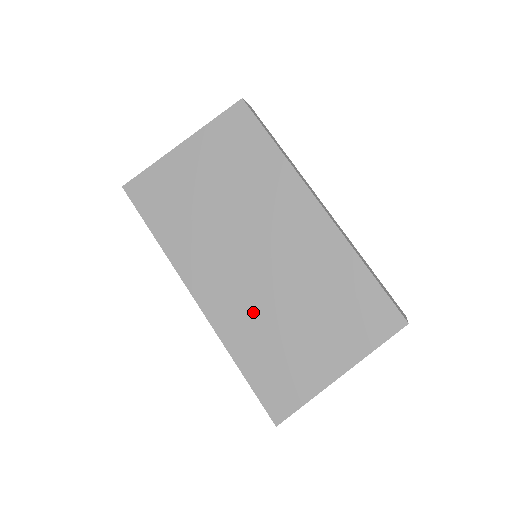
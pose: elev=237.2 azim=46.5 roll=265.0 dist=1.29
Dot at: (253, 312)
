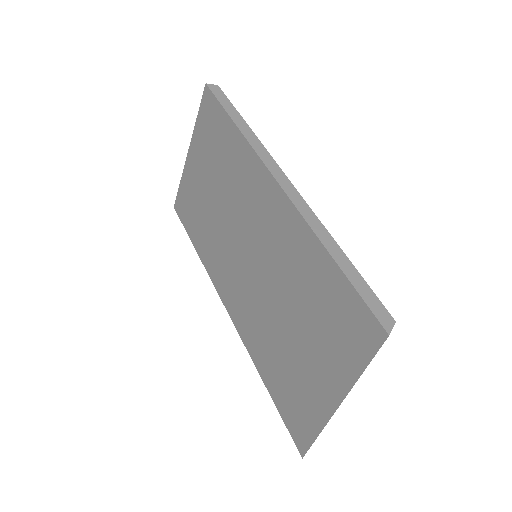
Dot at: (260, 322)
